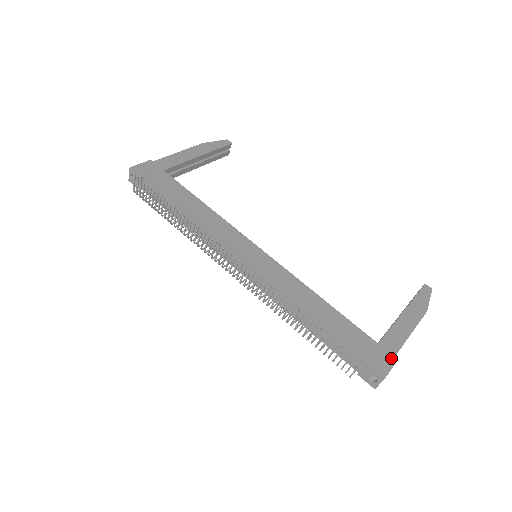
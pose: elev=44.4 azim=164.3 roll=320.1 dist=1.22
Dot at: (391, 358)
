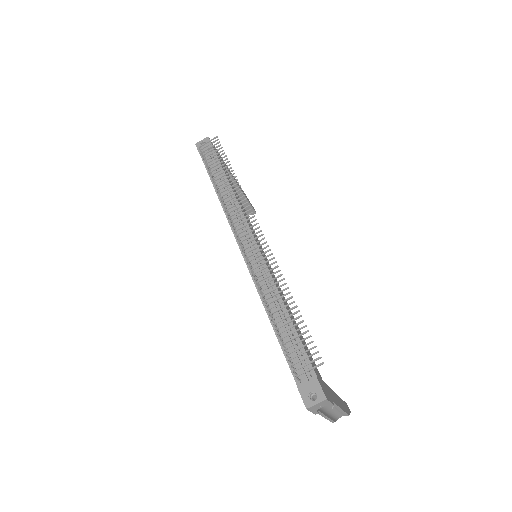
Dot at: (331, 398)
